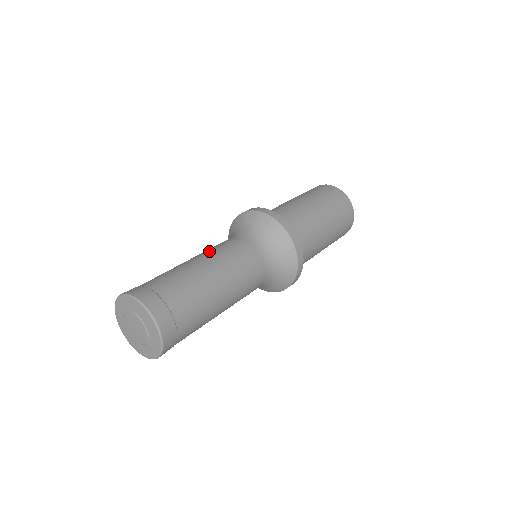
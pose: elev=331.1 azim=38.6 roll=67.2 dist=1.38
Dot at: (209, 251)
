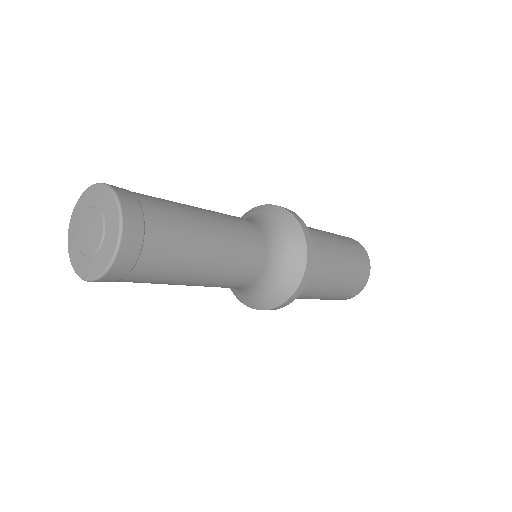
Dot at: occluded
